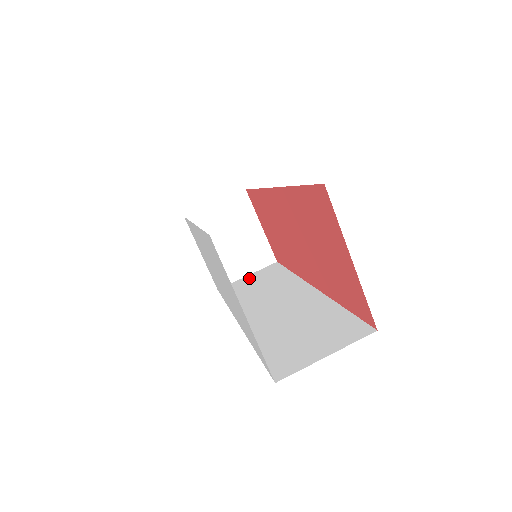
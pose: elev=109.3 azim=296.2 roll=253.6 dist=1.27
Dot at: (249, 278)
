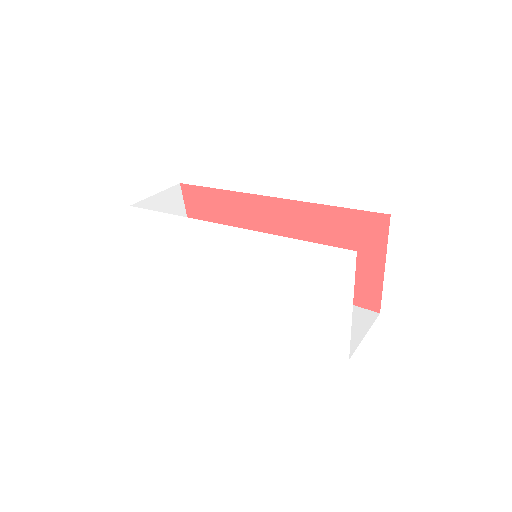
Dot at: occluded
